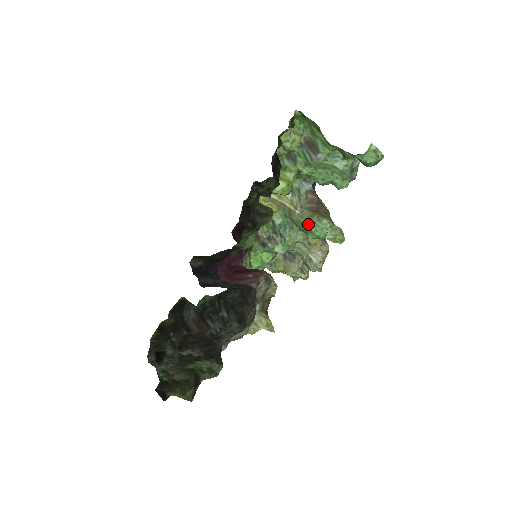
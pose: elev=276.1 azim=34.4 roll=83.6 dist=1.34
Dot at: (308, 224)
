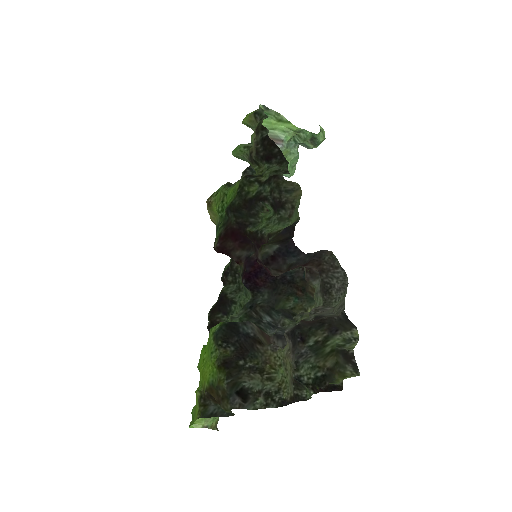
Dot at: occluded
